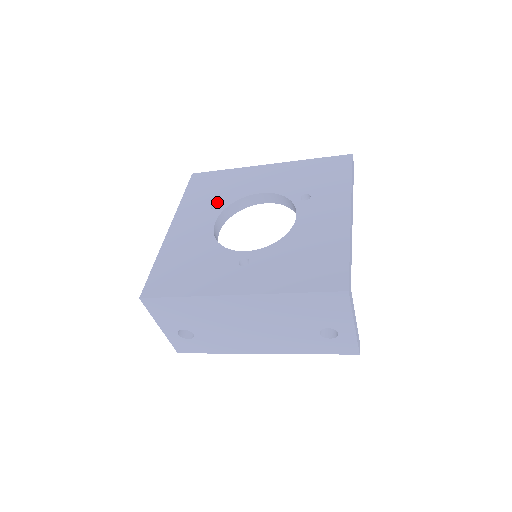
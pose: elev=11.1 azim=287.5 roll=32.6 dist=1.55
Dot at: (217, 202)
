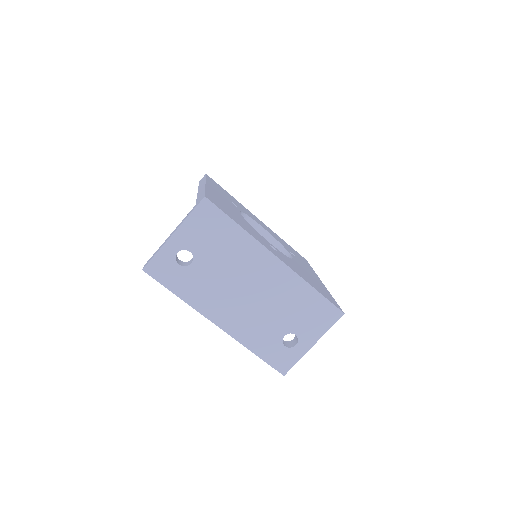
Dot at: (235, 204)
